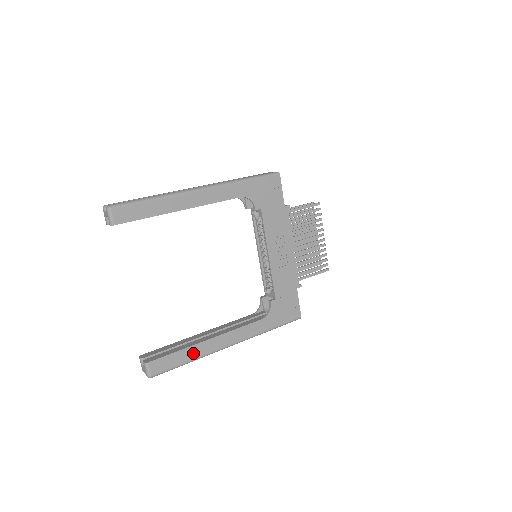
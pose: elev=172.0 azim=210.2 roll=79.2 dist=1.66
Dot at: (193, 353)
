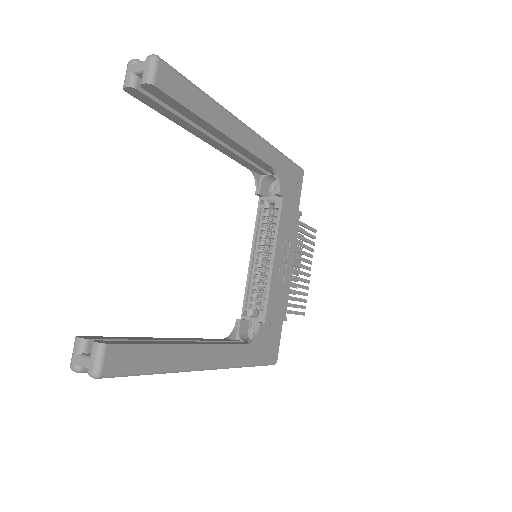
Dot at: (167, 358)
